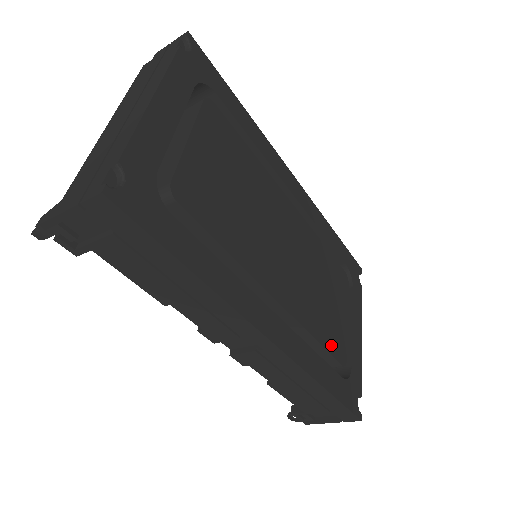
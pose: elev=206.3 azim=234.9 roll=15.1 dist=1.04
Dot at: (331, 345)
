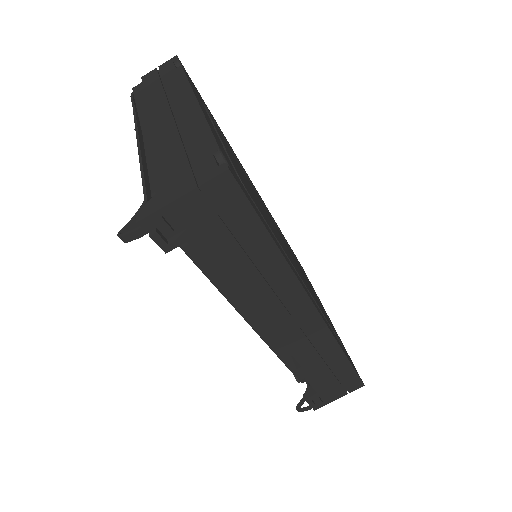
Dot at: (329, 323)
